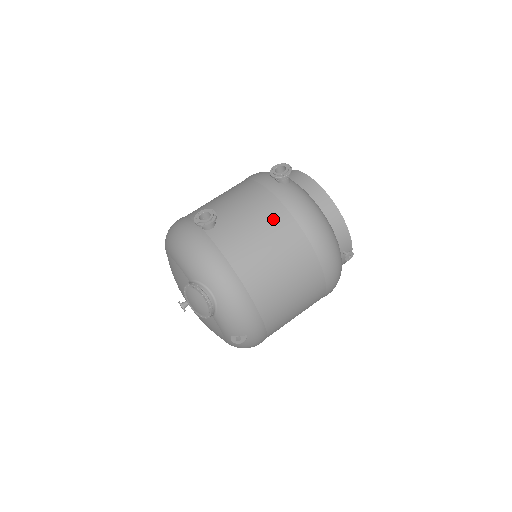
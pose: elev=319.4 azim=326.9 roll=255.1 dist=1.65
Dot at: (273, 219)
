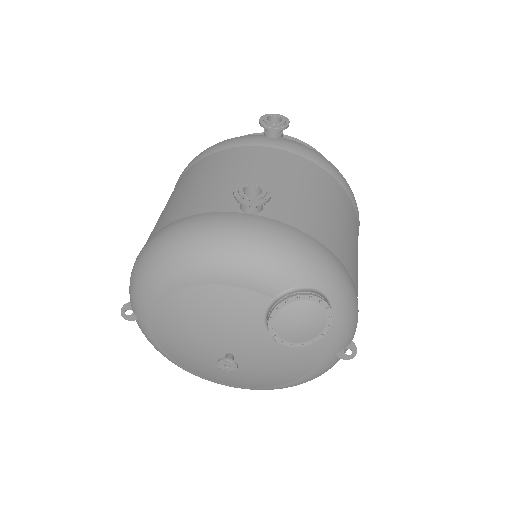
Dot at: (312, 176)
